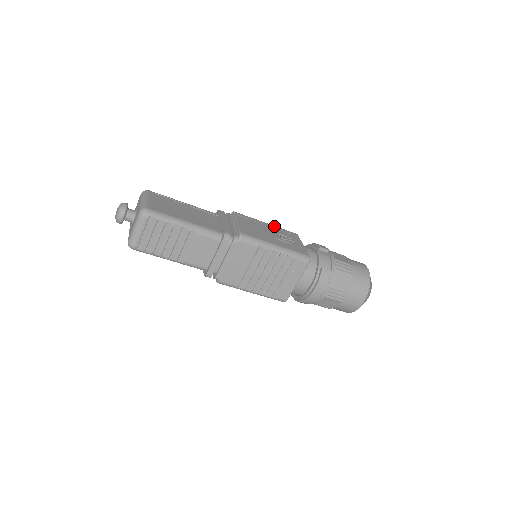
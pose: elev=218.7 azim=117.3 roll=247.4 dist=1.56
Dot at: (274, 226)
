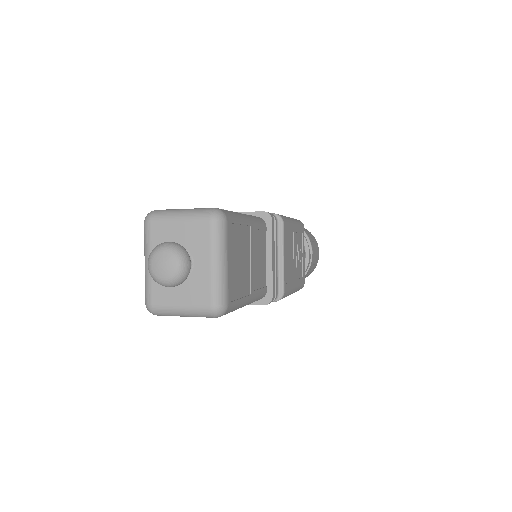
Dot at: (298, 227)
